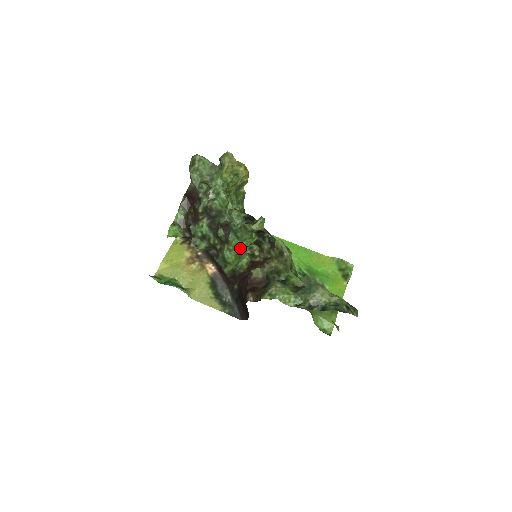
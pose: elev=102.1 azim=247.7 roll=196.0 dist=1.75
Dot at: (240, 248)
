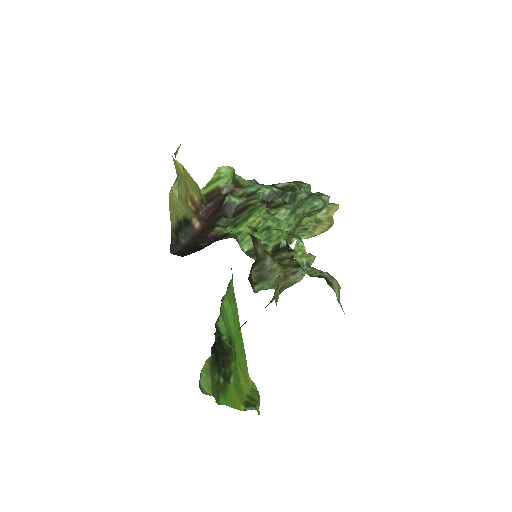
Dot at: (276, 222)
